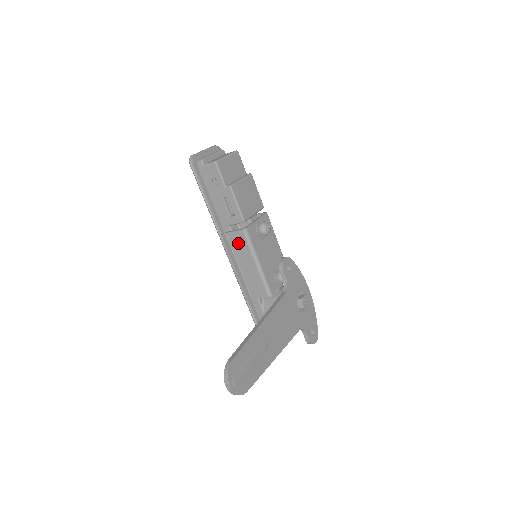
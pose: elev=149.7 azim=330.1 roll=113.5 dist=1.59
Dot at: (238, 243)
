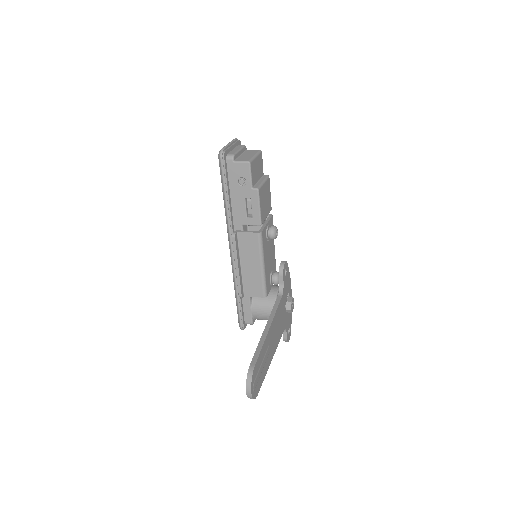
Dot at: (248, 244)
